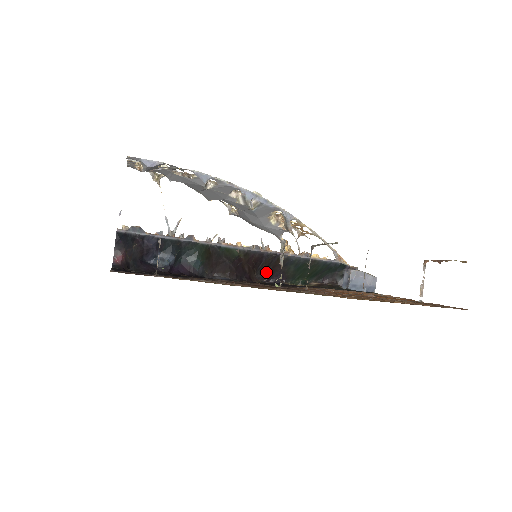
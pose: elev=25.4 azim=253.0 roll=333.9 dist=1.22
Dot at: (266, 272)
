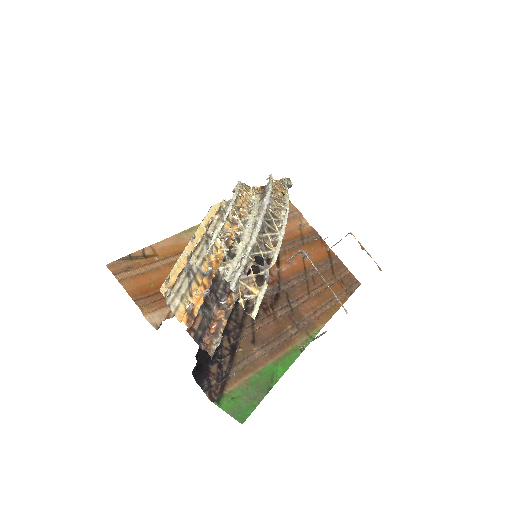
Dot at: occluded
